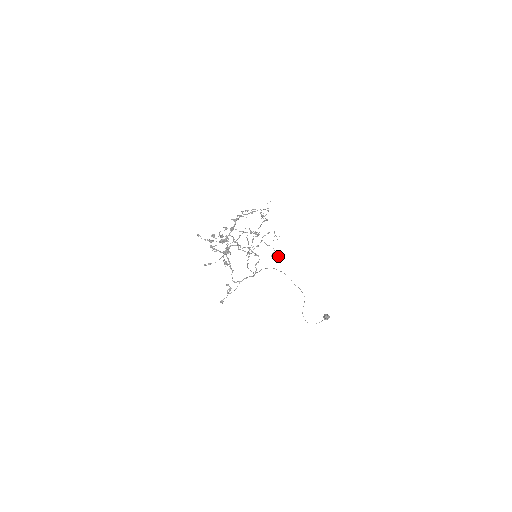
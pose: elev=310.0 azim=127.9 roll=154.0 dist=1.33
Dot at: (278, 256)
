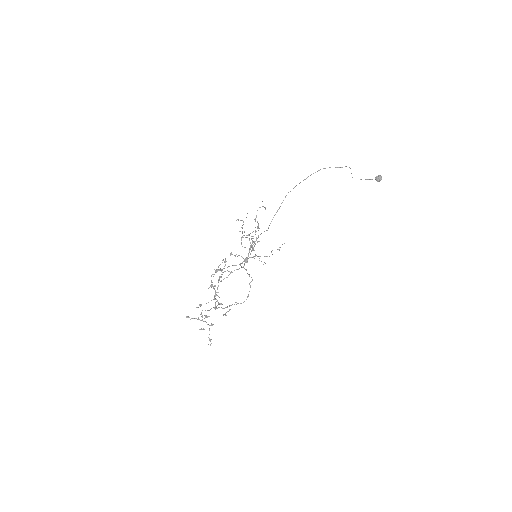
Dot at: (279, 247)
